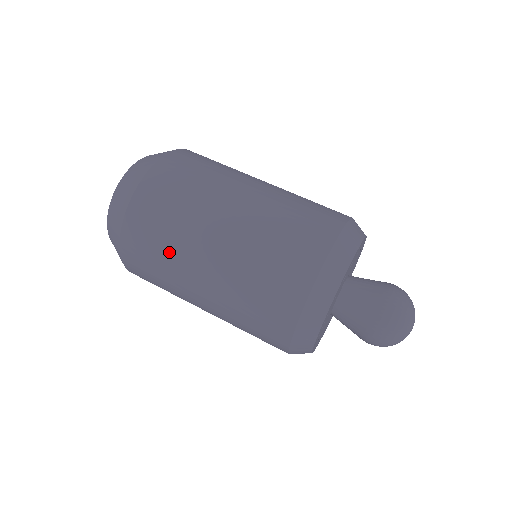
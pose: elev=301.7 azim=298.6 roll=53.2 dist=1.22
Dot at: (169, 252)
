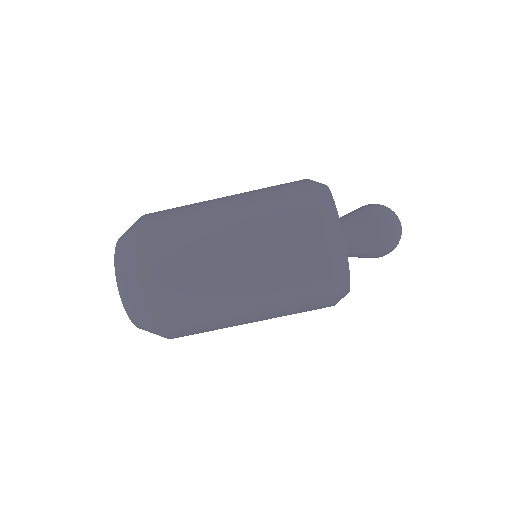
Dot at: occluded
